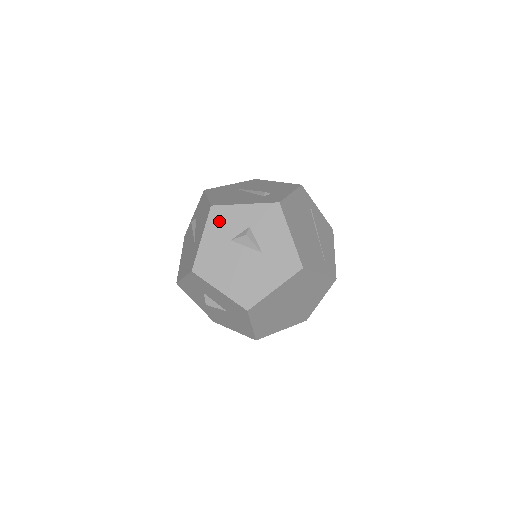
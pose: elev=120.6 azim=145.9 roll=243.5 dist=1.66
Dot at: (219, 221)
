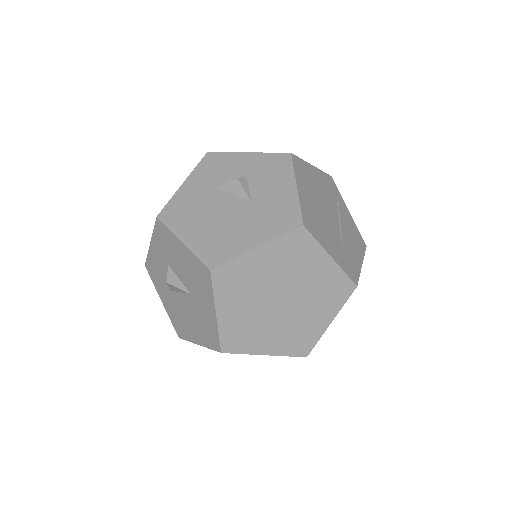
Dot at: (211, 167)
